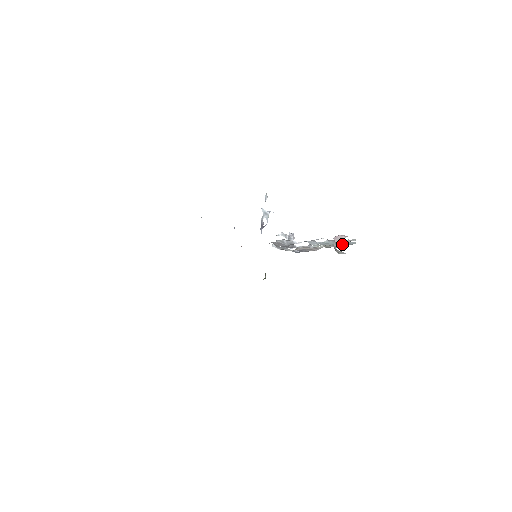
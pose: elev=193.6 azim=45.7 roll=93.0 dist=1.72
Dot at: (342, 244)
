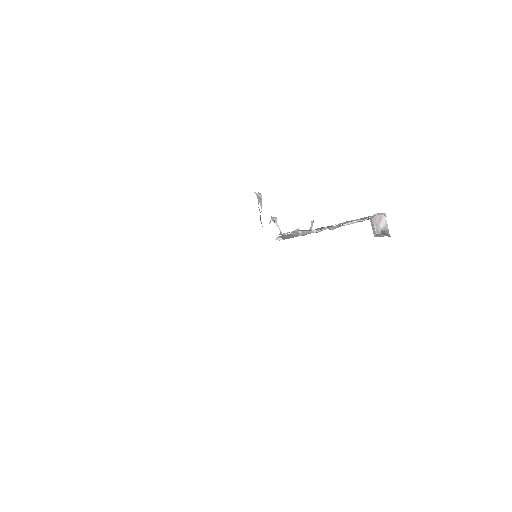
Dot at: occluded
